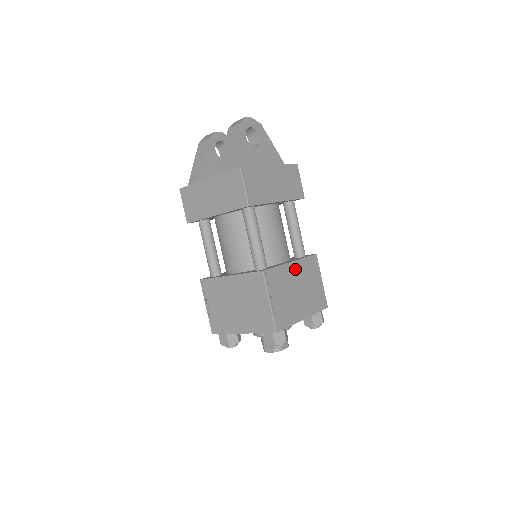
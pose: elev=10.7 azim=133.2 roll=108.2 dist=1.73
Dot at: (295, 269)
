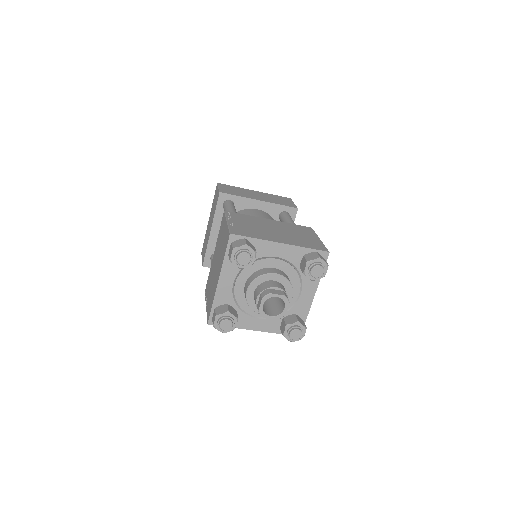
Dot at: (274, 223)
